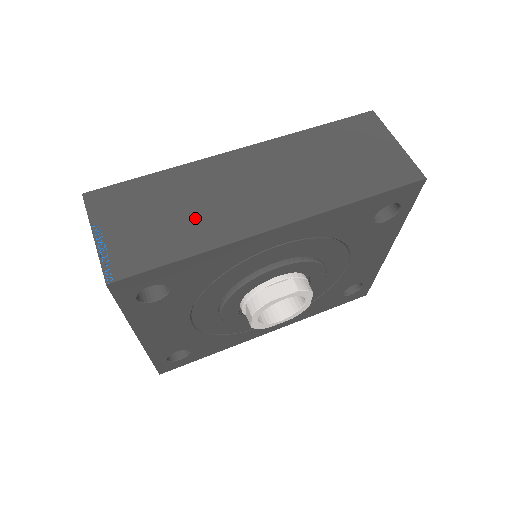
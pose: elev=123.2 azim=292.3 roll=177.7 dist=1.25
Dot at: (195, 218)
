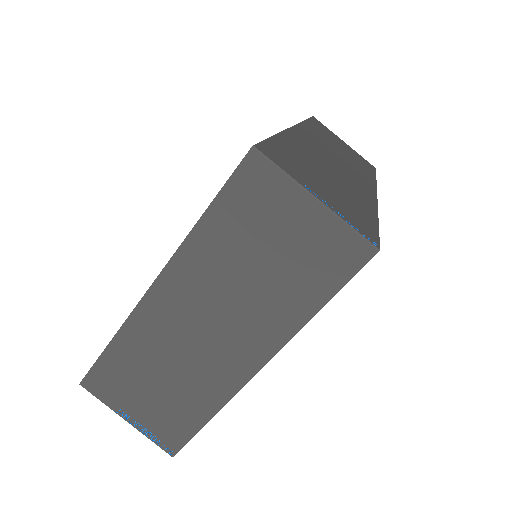
Dot at: (343, 184)
